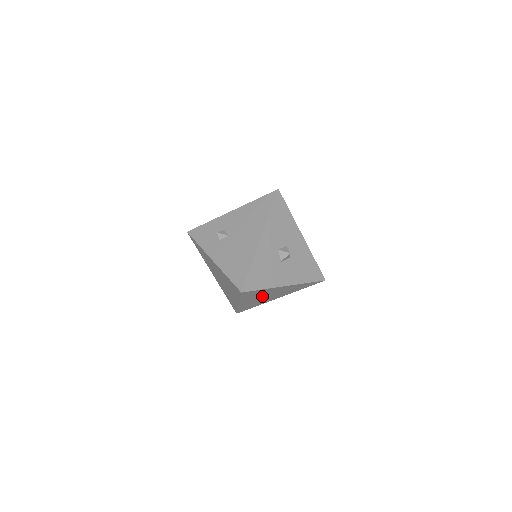
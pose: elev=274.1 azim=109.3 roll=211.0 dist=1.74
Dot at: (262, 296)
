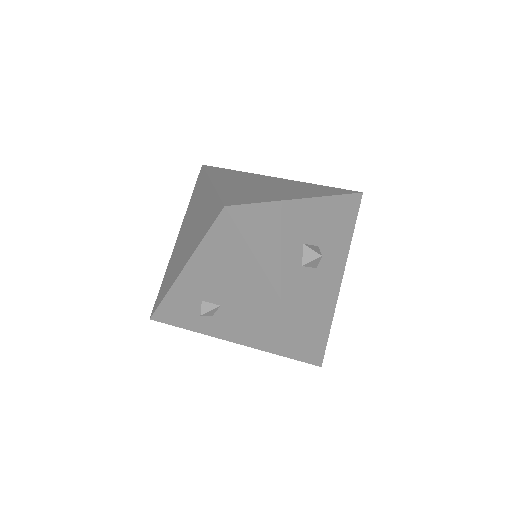
Dot at: occluded
